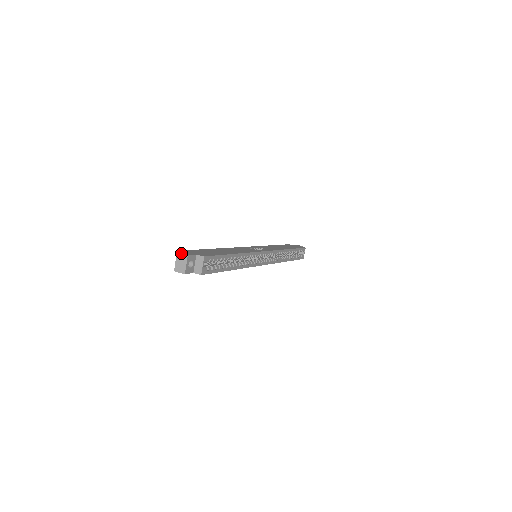
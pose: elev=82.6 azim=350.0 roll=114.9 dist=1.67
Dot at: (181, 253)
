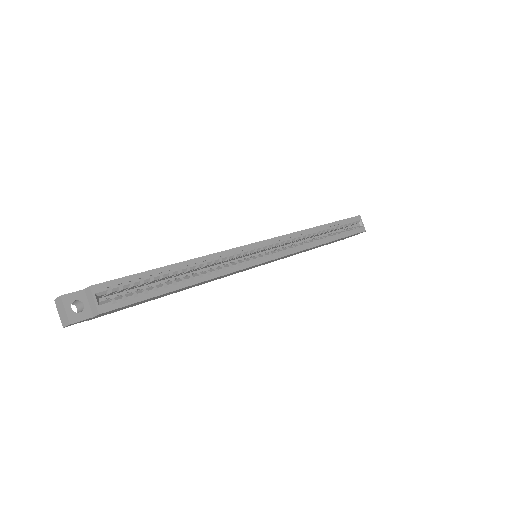
Dot at: (56, 298)
